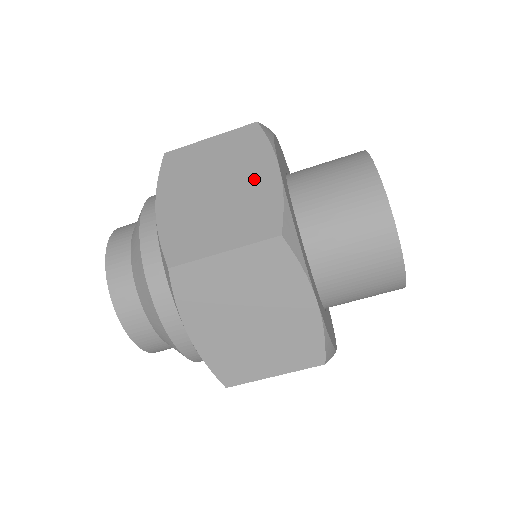
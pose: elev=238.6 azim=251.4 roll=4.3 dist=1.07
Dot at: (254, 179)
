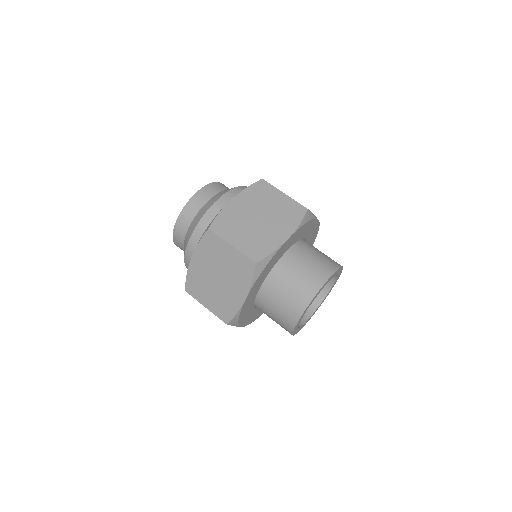
Dot at: occluded
